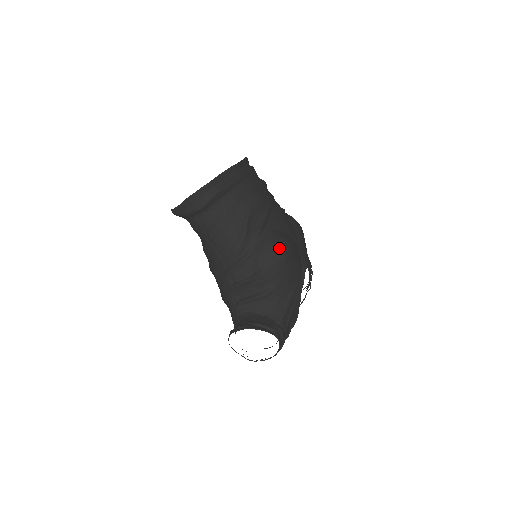
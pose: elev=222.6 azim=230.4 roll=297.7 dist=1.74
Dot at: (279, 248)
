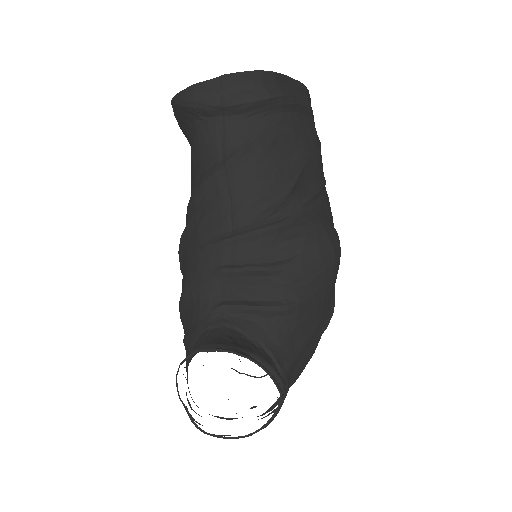
Dot at: (332, 240)
